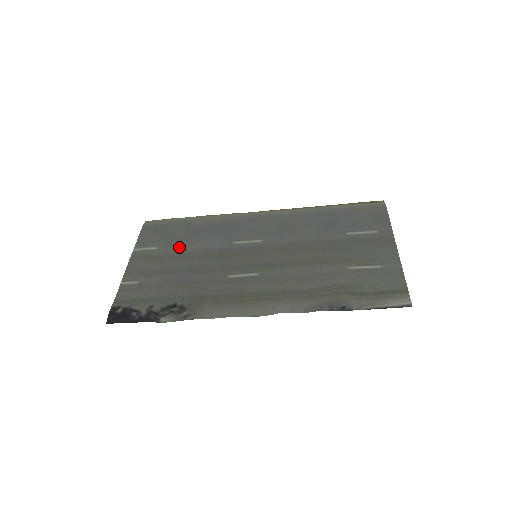
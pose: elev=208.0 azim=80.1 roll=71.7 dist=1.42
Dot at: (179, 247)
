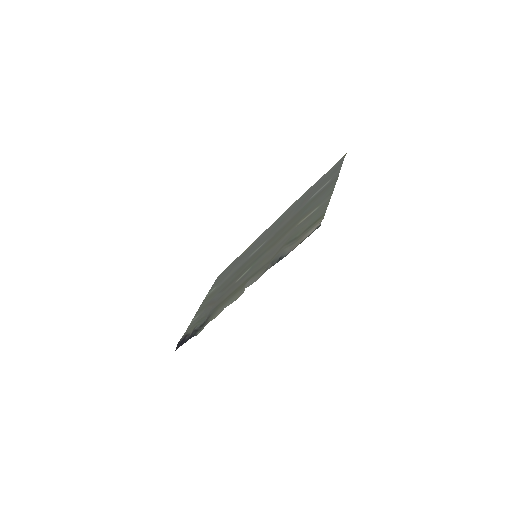
Dot at: (225, 279)
